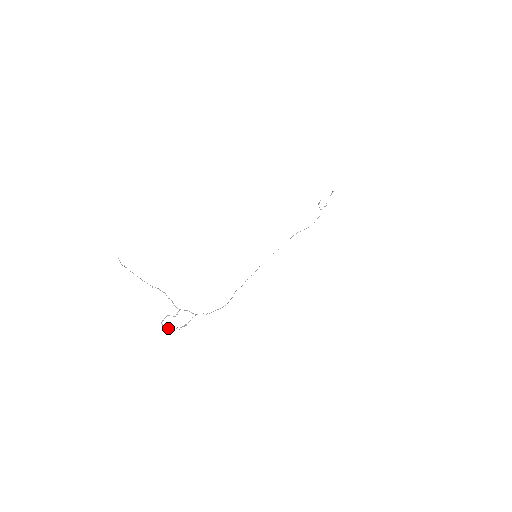
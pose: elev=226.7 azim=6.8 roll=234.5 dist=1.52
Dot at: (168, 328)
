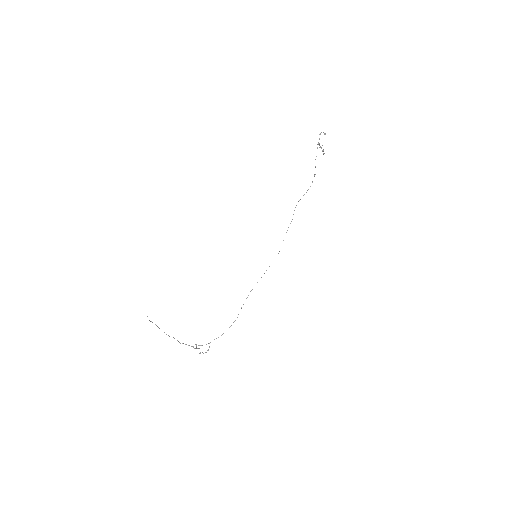
Dot at: occluded
